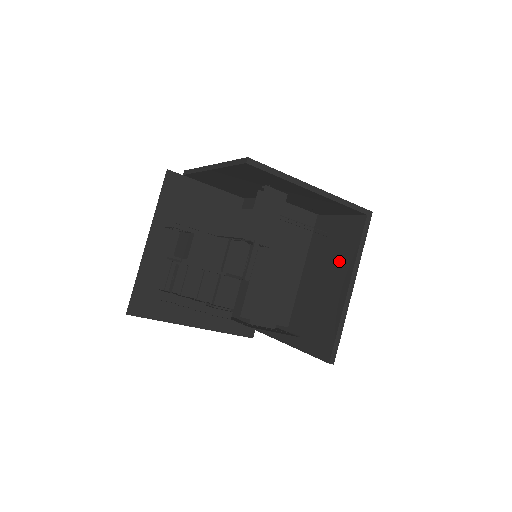
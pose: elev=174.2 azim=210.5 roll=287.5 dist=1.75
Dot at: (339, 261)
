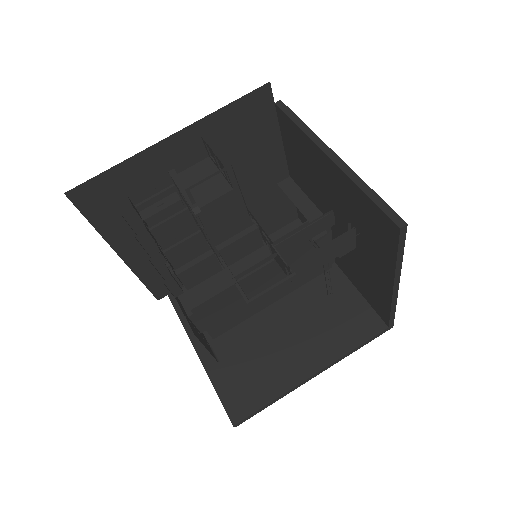
Dot at: (324, 337)
